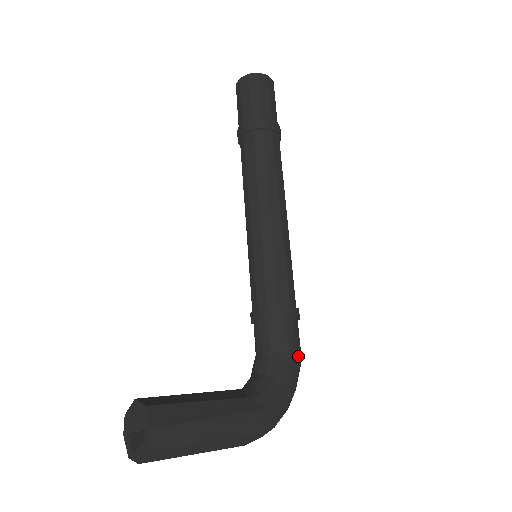
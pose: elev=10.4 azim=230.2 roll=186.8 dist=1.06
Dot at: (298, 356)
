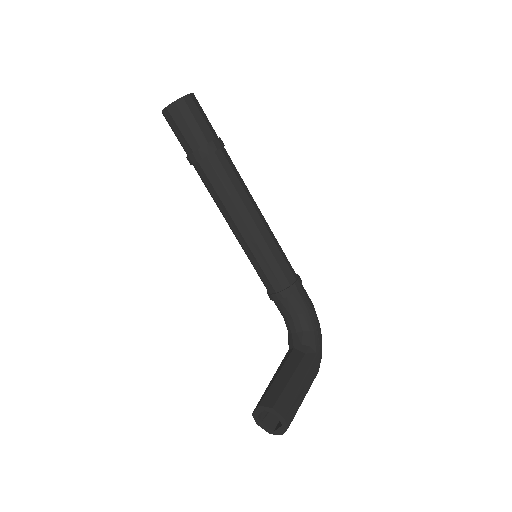
Dot at: (313, 307)
